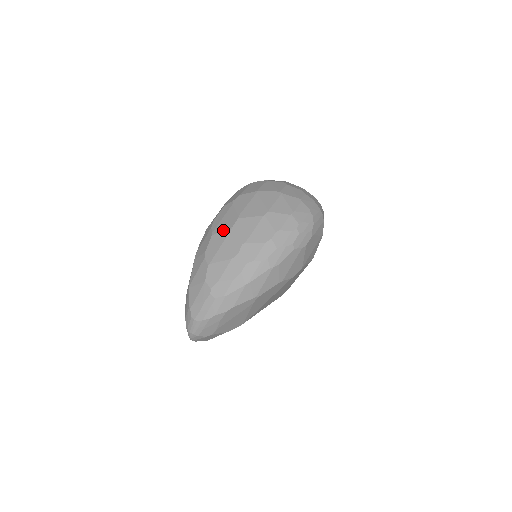
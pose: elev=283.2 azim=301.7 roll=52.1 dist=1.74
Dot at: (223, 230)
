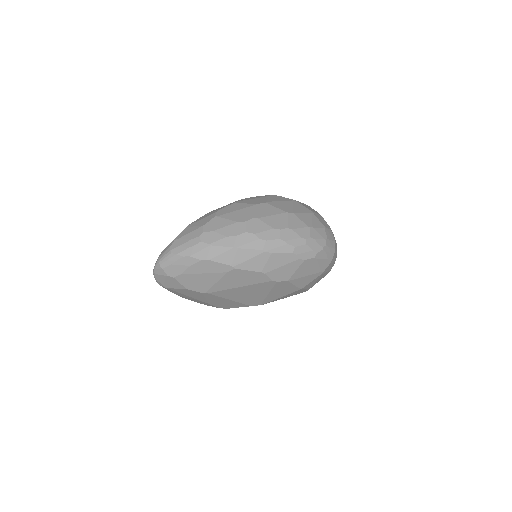
Dot at: (247, 203)
